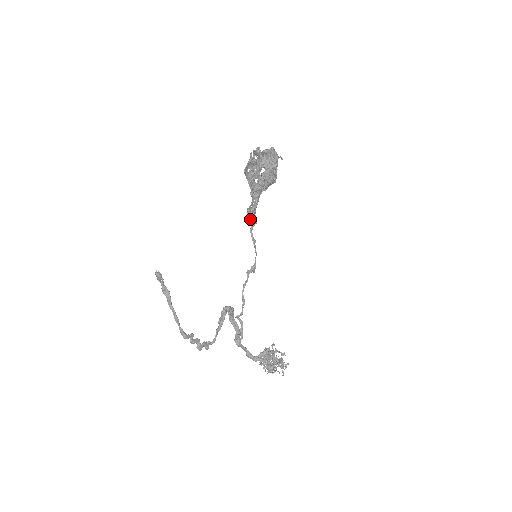
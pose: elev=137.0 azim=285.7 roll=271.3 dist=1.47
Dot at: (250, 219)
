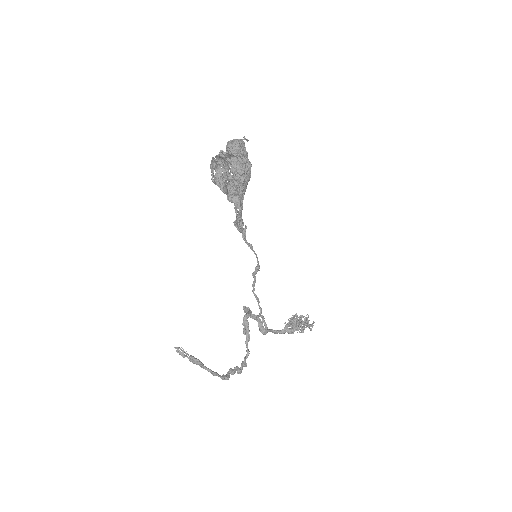
Dot at: (240, 230)
